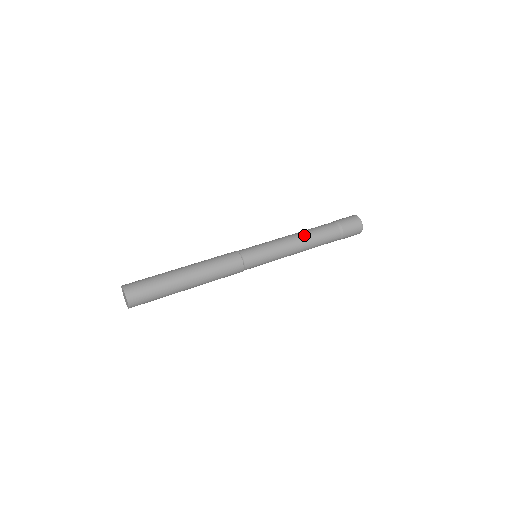
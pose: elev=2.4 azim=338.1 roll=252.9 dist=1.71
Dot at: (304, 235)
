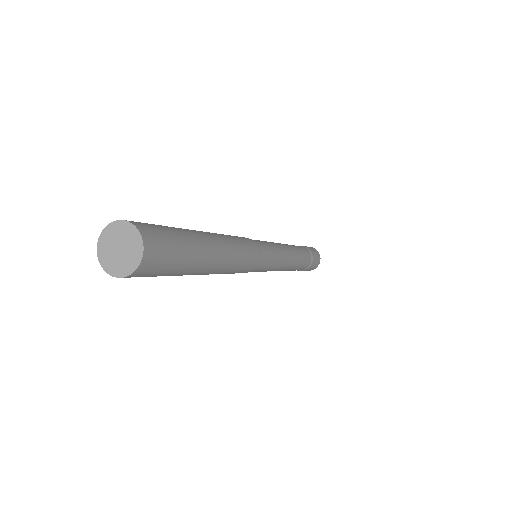
Dot at: (291, 246)
